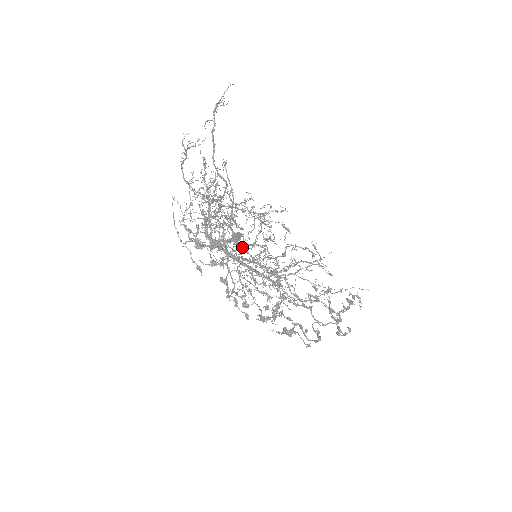
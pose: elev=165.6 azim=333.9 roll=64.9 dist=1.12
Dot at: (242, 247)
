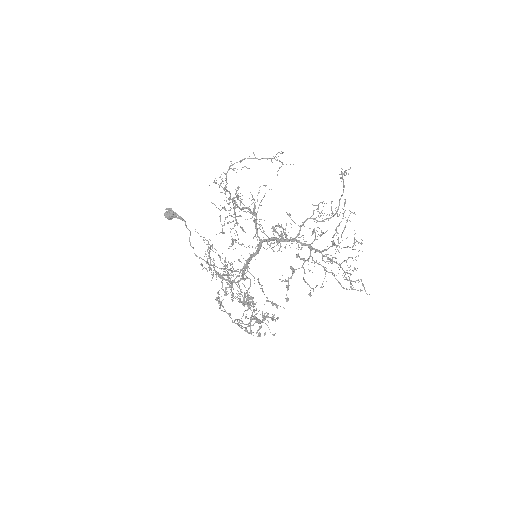
Dot at: occluded
